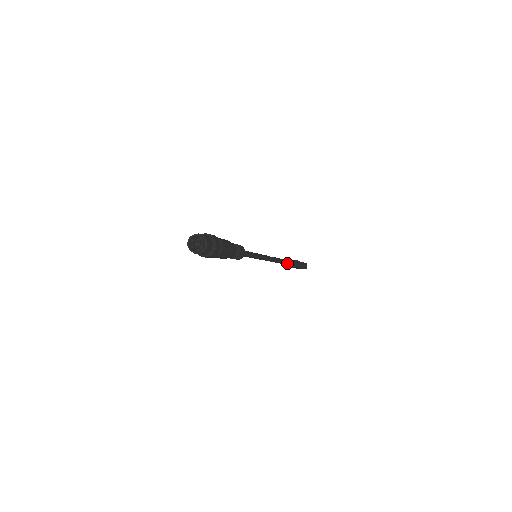
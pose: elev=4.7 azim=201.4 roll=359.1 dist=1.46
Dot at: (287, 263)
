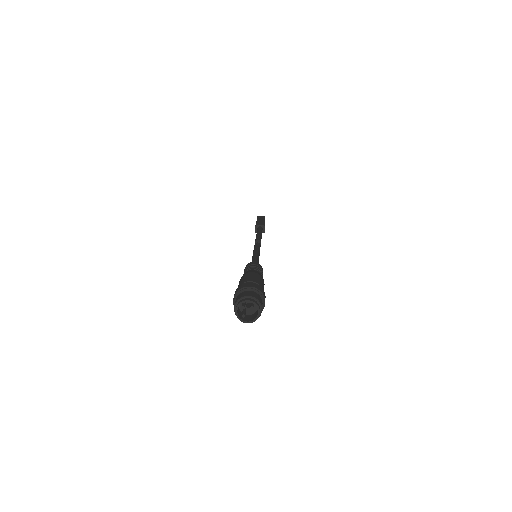
Dot at: occluded
